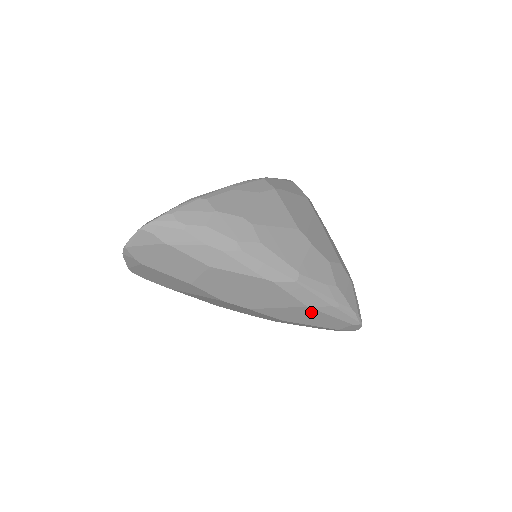
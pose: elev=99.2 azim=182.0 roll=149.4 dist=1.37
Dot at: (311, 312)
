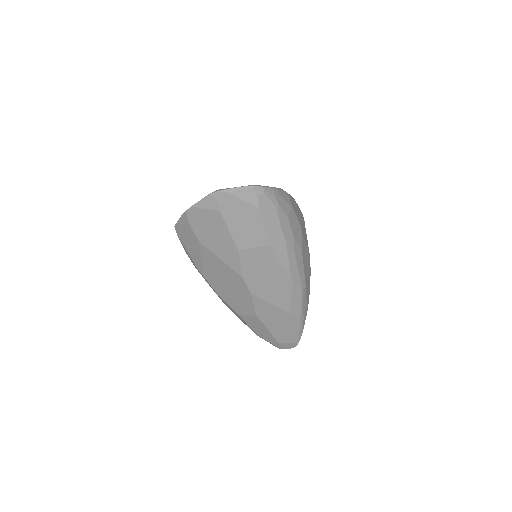
Dot at: (285, 319)
